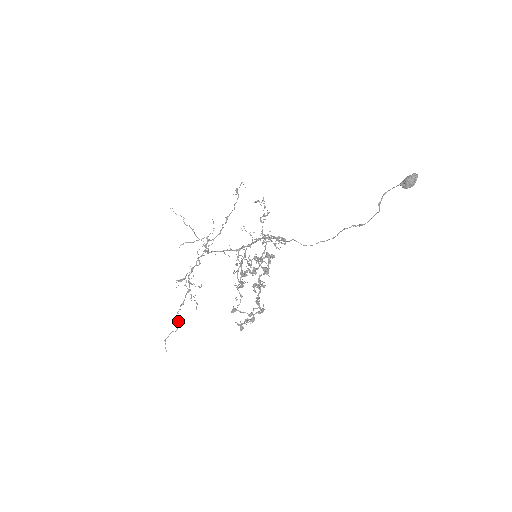
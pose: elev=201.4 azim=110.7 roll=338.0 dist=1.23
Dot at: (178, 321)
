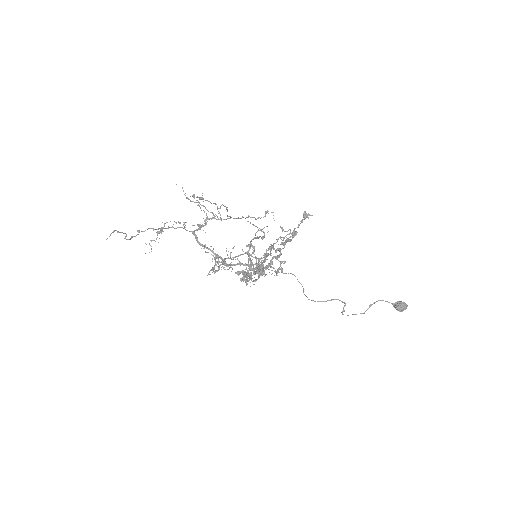
Dot at: (132, 237)
